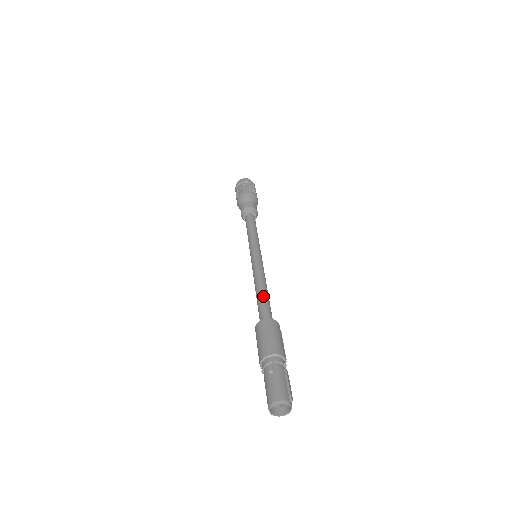
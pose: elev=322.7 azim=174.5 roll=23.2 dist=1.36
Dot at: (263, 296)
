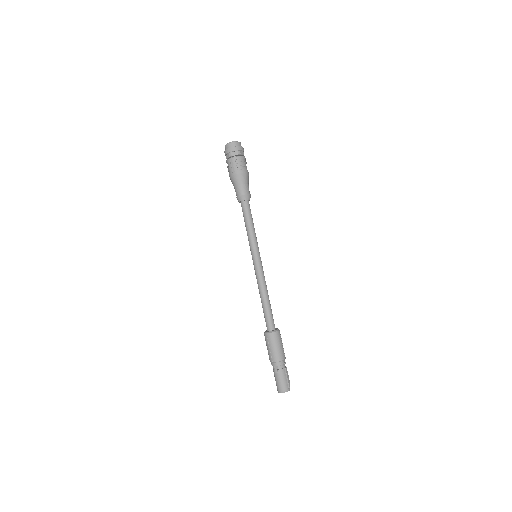
Dot at: (266, 307)
